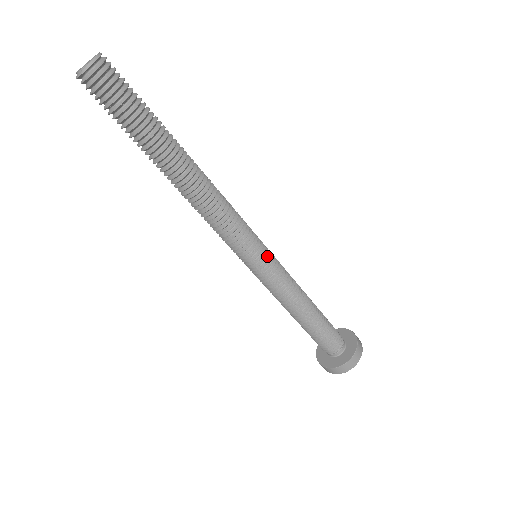
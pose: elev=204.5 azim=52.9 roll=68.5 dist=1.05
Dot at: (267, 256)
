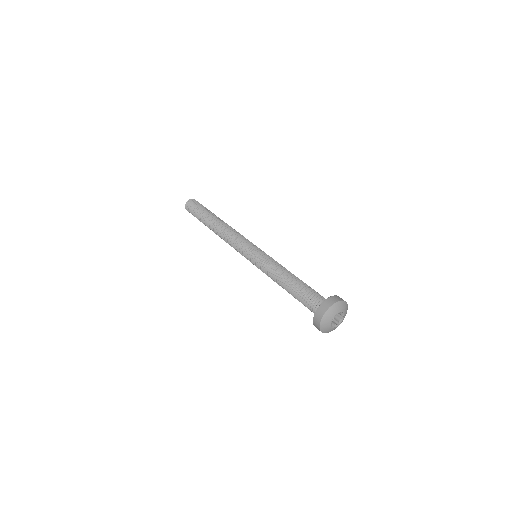
Dot at: (261, 251)
